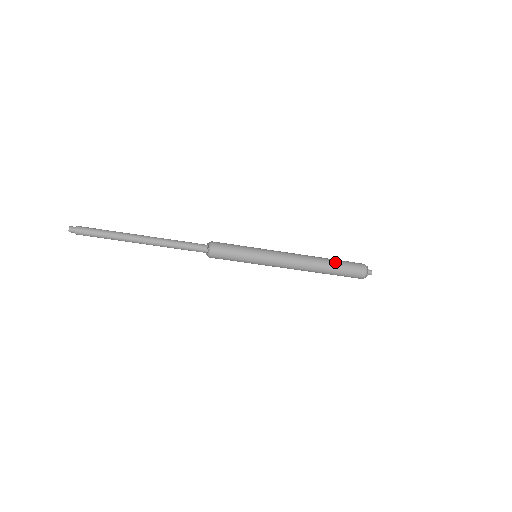
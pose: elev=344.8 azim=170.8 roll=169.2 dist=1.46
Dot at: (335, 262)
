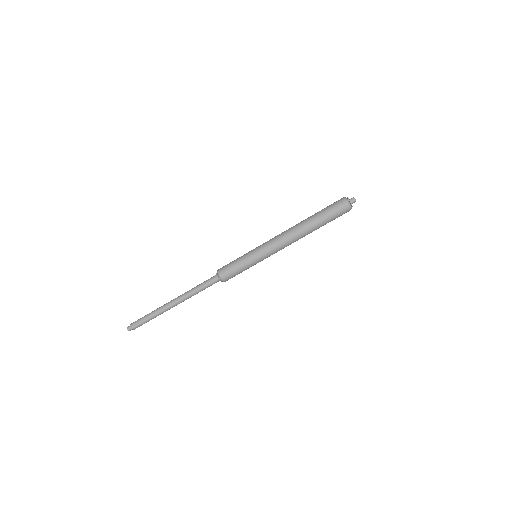
Dot at: (316, 214)
